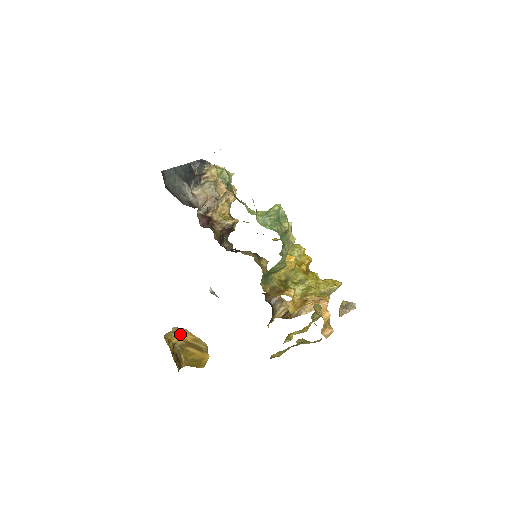
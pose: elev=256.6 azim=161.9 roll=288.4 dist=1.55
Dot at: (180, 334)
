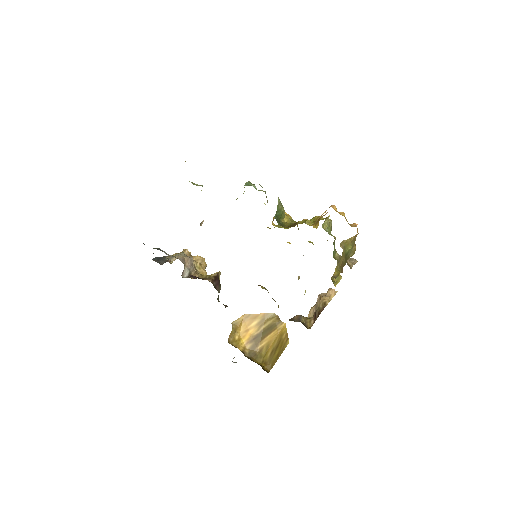
Dot at: (242, 333)
